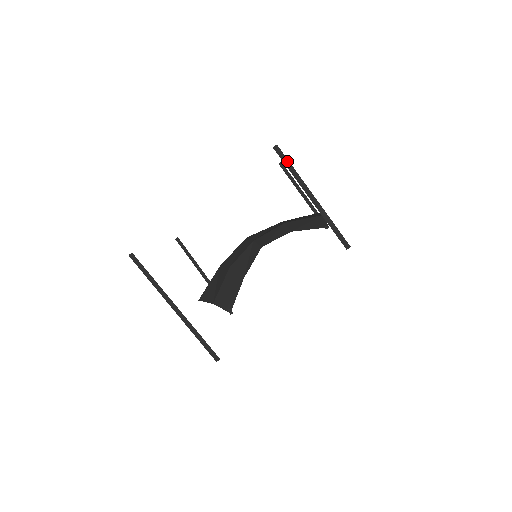
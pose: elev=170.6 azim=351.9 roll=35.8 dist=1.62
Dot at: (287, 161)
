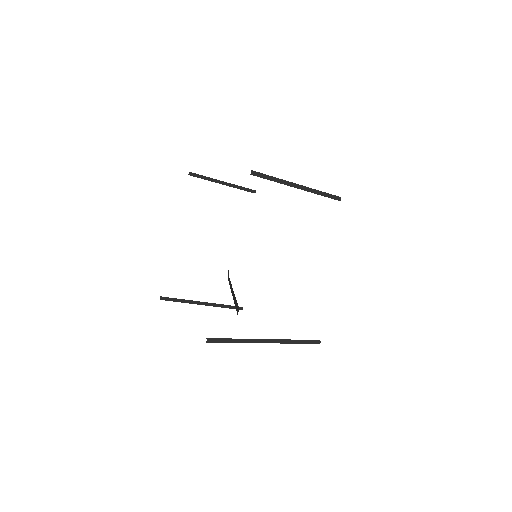
Dot at: (267, 176)
